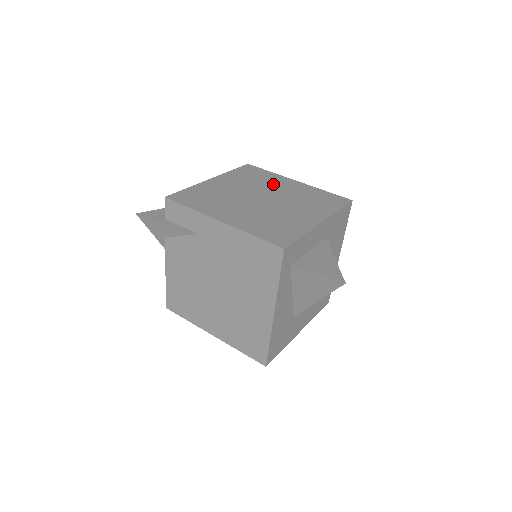
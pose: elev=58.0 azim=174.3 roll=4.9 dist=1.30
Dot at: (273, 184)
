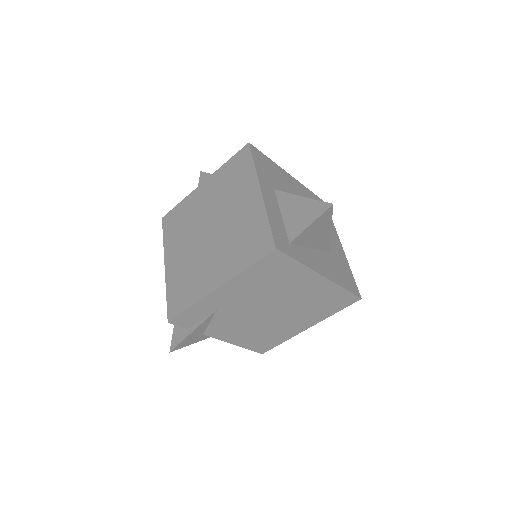
Dot at: (196, 209)
